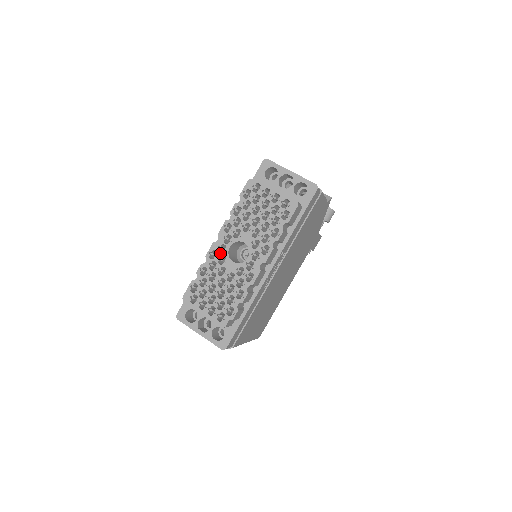
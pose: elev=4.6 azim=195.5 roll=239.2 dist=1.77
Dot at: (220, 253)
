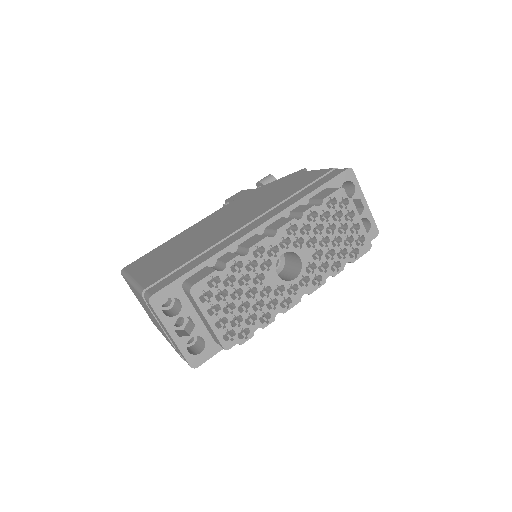
Dot at: occluded
